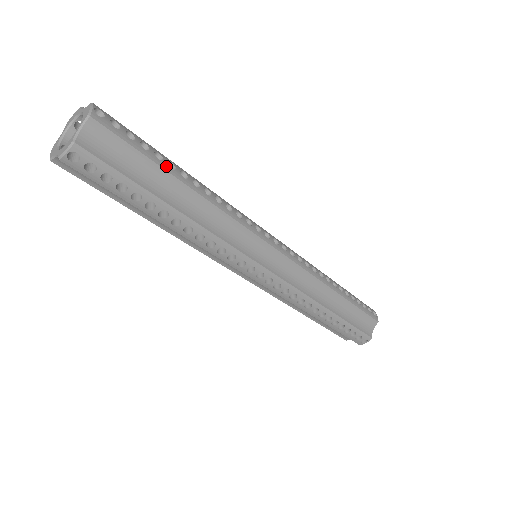
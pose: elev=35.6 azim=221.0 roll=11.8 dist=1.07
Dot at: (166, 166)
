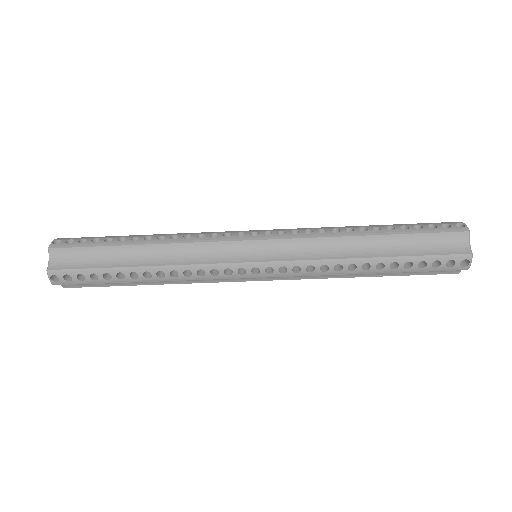
Dot at: (115, 243)
